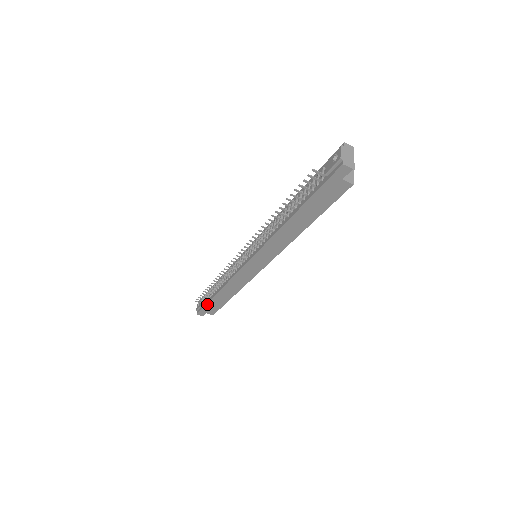
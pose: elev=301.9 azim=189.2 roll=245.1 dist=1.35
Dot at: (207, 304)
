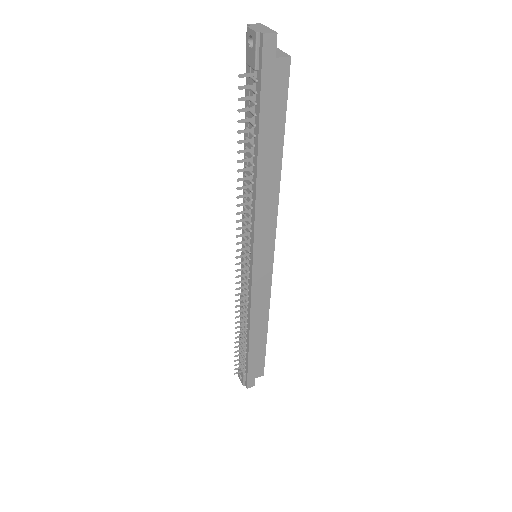
Dot at: (248, 365)
